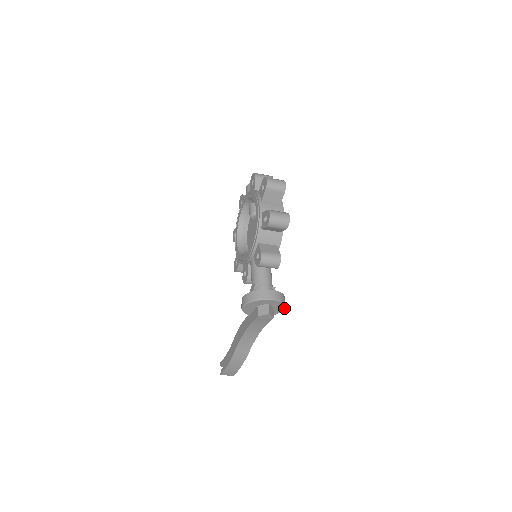
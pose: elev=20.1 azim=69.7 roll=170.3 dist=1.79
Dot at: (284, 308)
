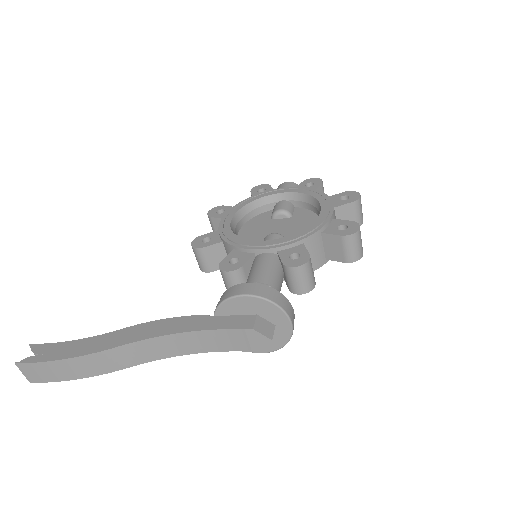
Dot at: (269, 351)
